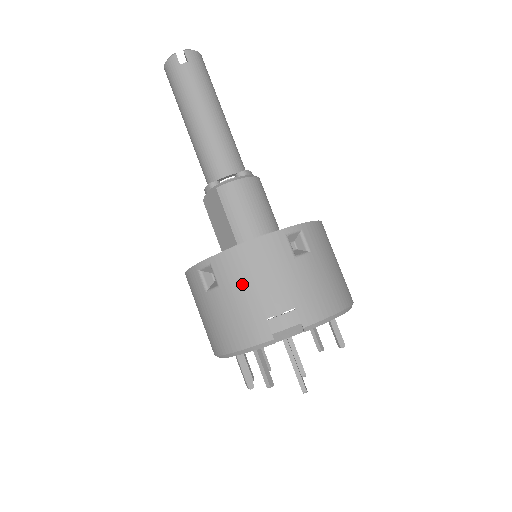
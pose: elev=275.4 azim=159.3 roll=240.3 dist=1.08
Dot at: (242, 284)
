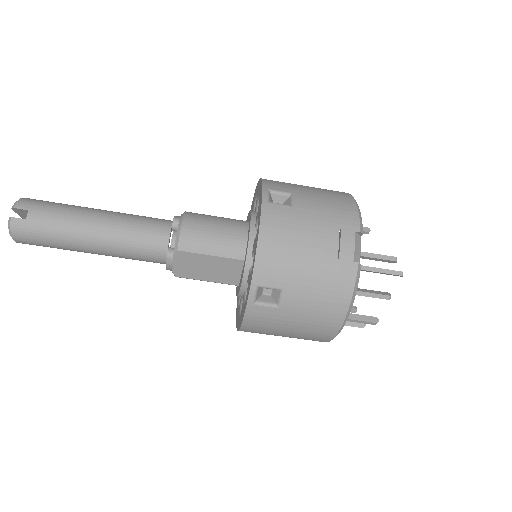
Dot at: (294, 264)
